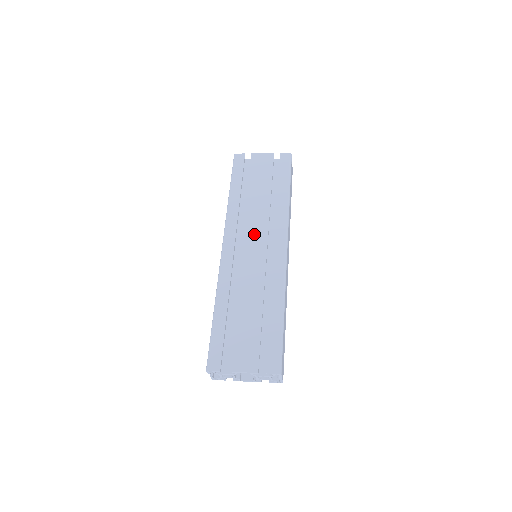
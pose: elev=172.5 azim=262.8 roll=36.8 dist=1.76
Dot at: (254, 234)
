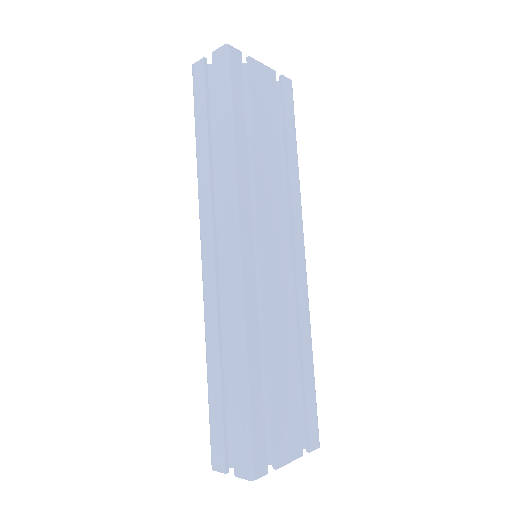
Dot at: (273, 227)
